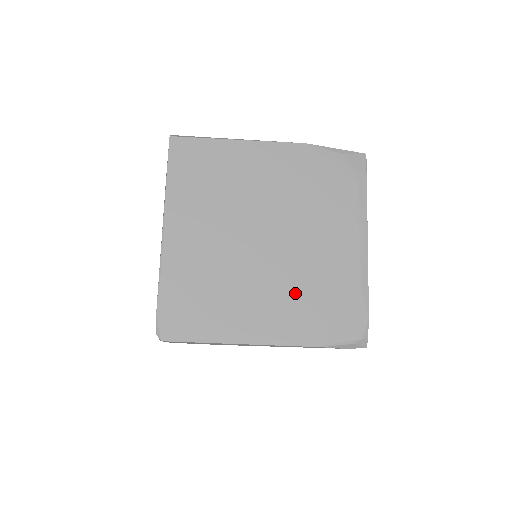
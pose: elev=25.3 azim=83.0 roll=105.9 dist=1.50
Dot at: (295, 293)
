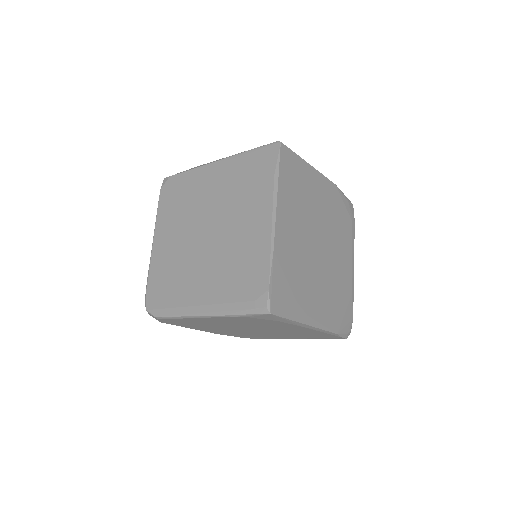
Dot at: (329, 292)
